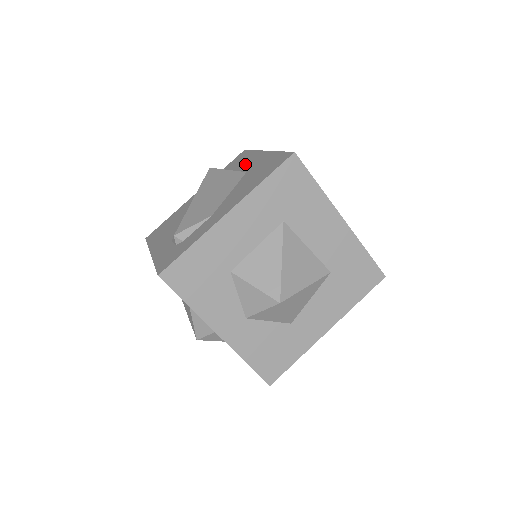
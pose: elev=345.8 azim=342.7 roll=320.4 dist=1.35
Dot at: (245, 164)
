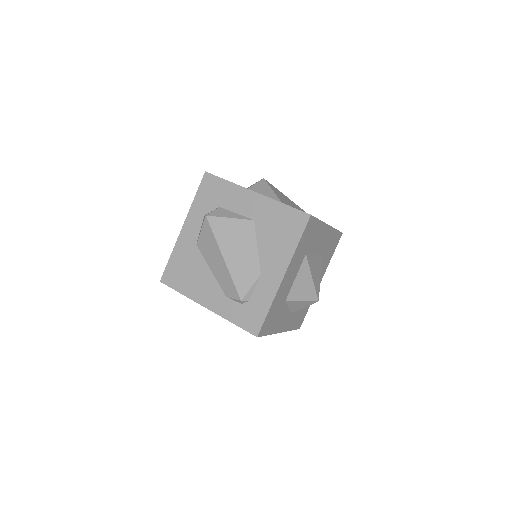
Dot at: (237, 204)
